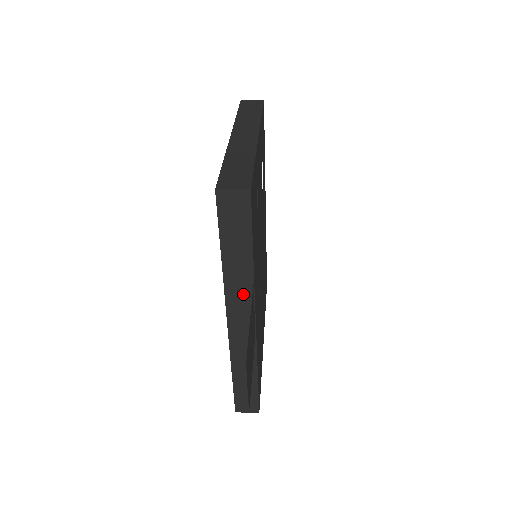
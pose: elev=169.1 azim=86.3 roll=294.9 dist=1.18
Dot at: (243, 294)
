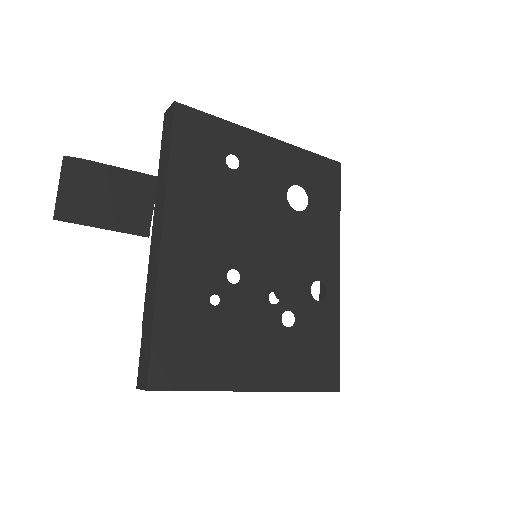
Dot at: (161, 201)
